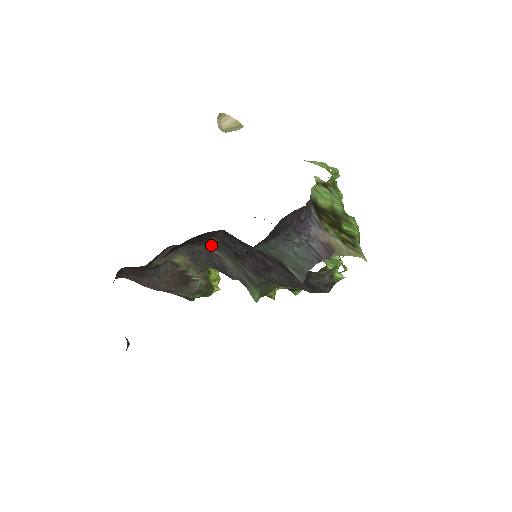
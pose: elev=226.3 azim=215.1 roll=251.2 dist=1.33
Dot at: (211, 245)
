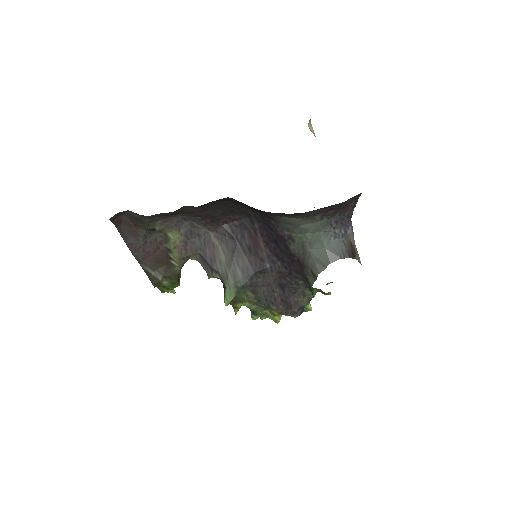
Dot at: (216, 232)
